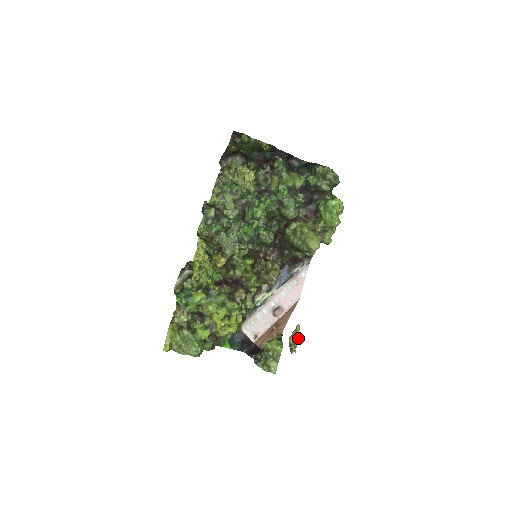
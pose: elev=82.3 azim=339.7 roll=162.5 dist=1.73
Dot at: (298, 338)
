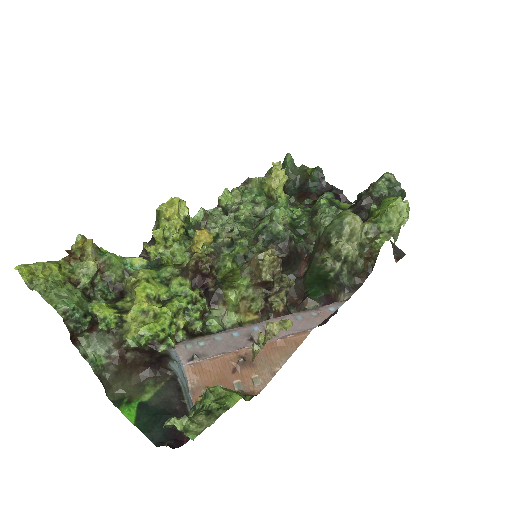
Dot at: (279, 328)
